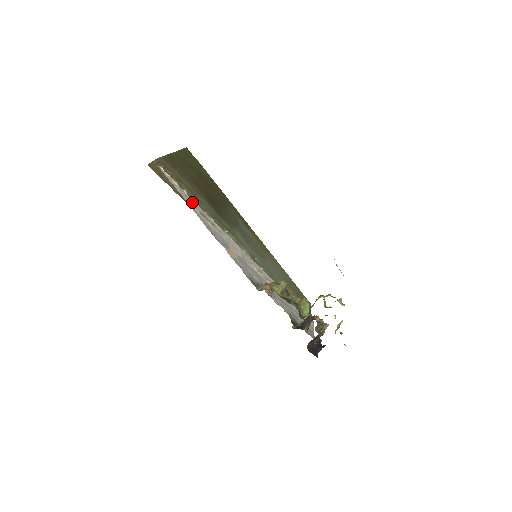
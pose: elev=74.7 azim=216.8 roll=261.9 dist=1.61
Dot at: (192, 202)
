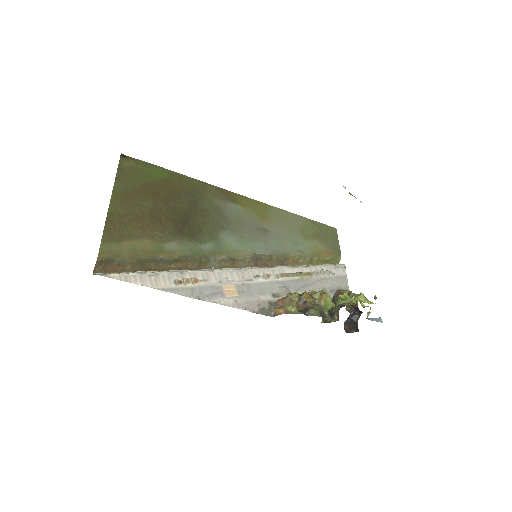
Dot at: (161, 277)
